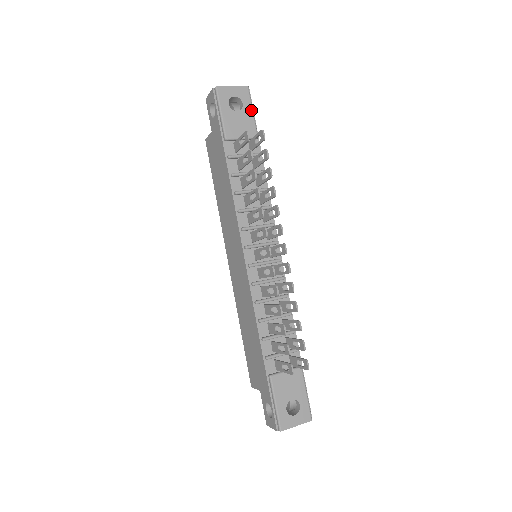
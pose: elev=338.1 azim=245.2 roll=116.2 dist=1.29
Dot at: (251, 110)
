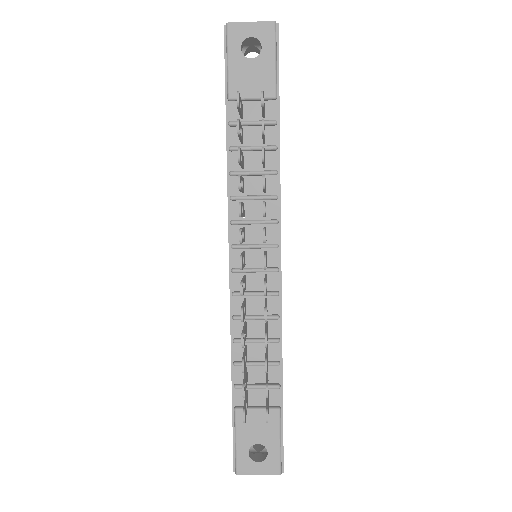
Dot at: (273, 57)
